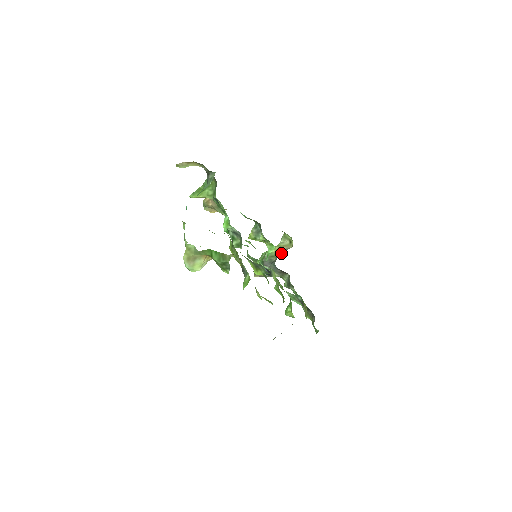
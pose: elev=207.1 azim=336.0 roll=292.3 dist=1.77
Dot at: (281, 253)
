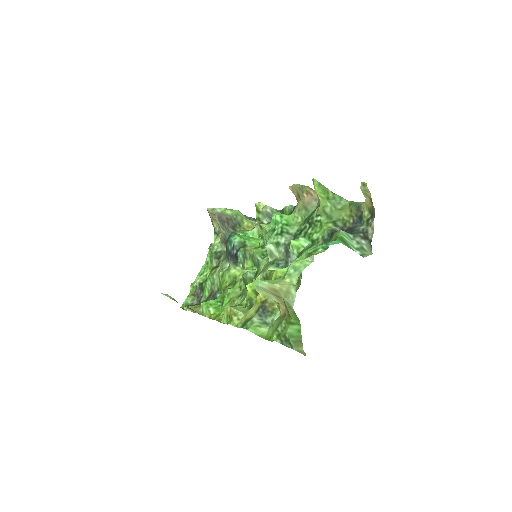
Dot at: occluded
